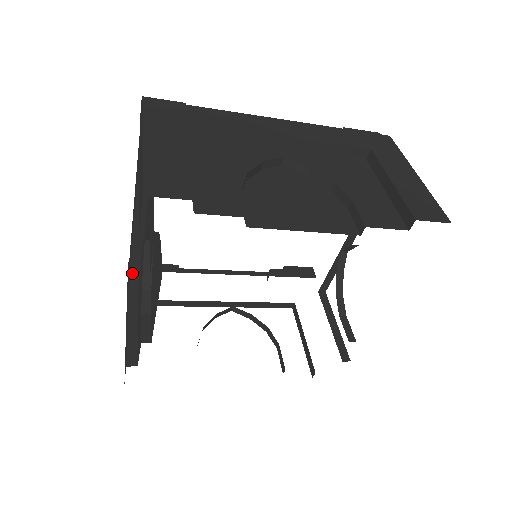
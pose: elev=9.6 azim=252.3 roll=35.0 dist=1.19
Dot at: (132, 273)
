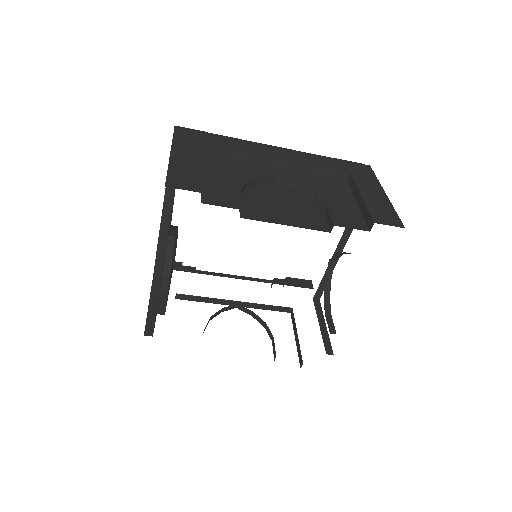
Dot at: (156, 266)
